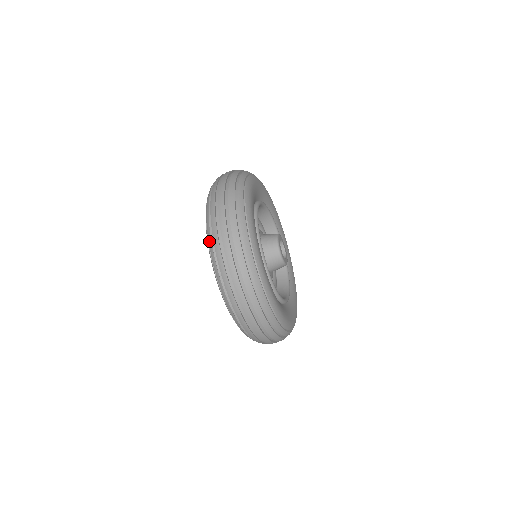
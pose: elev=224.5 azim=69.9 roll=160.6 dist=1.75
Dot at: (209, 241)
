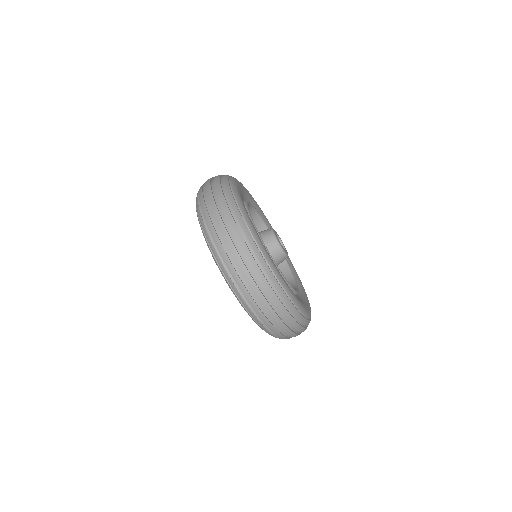
Dot at: (196, 205)
